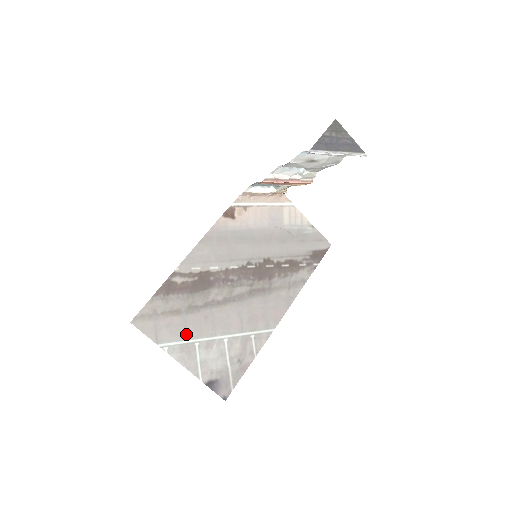
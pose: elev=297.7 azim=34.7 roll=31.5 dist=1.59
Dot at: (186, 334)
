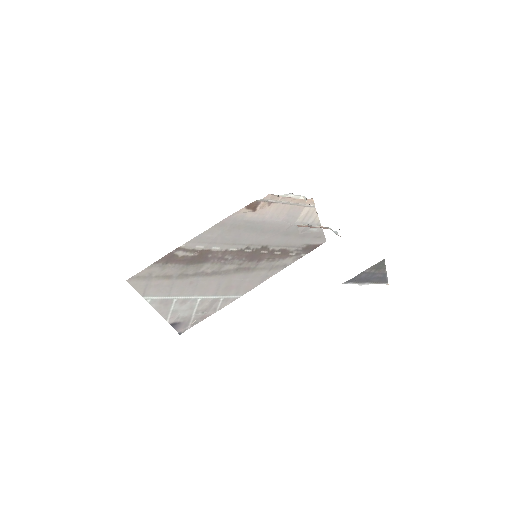
Dot at: (169, 293)
